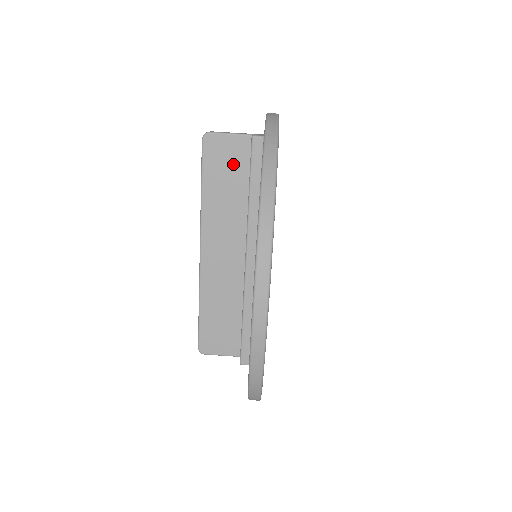
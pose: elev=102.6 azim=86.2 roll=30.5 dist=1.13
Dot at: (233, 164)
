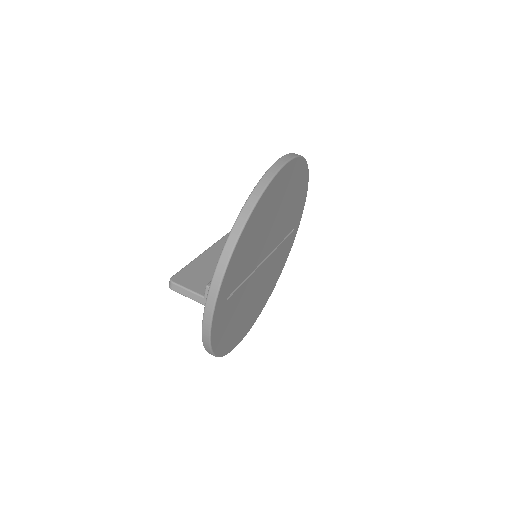
Dot at: occluded
